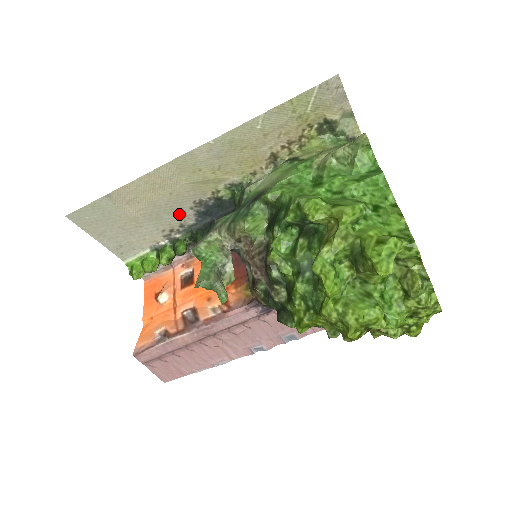
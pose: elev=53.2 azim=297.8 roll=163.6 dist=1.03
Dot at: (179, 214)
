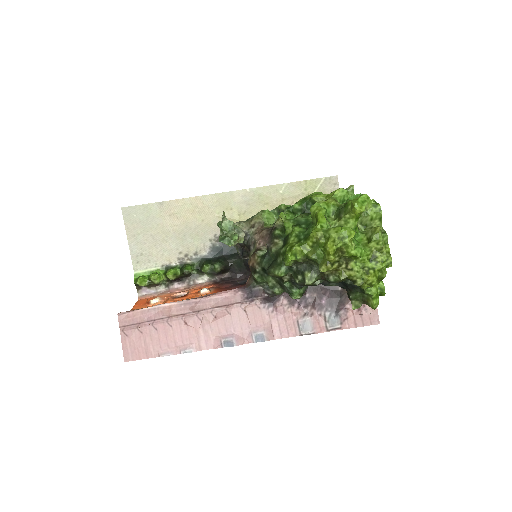
Dot at: (199, 242)
